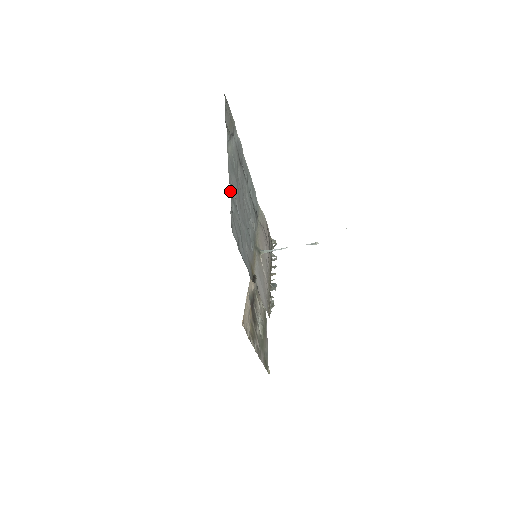
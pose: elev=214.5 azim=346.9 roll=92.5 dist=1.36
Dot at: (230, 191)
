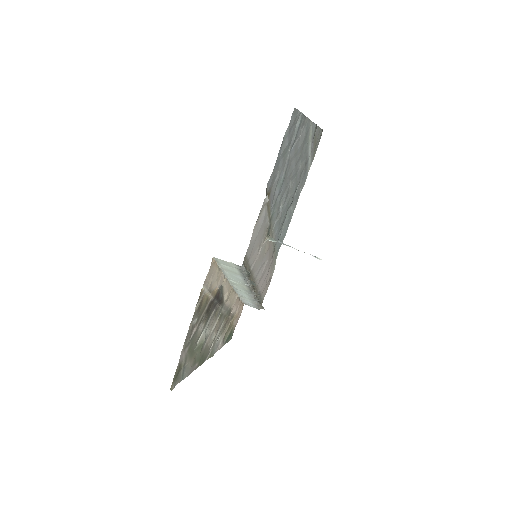
Dot at: occluded
